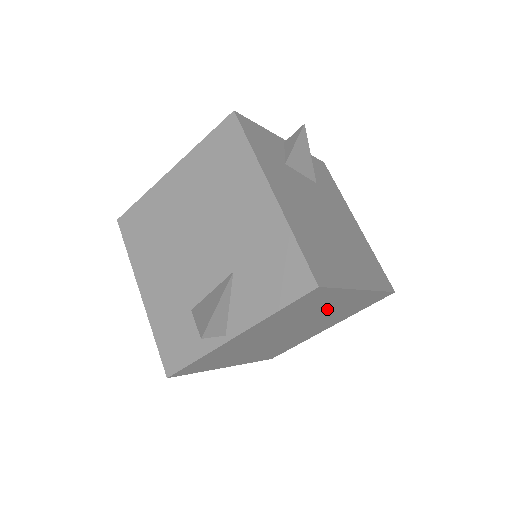
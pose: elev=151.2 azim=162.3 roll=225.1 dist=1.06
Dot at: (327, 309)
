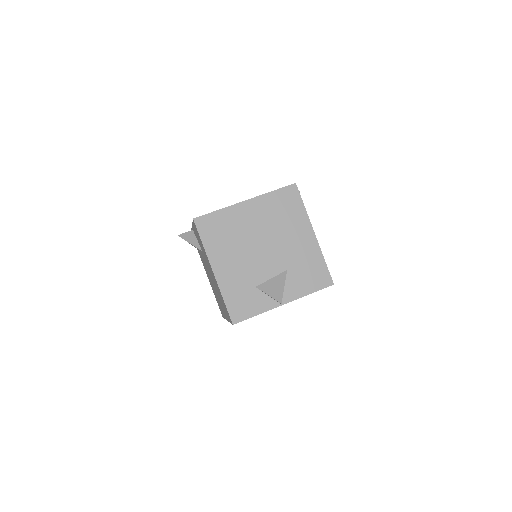
Dot at: occluded
